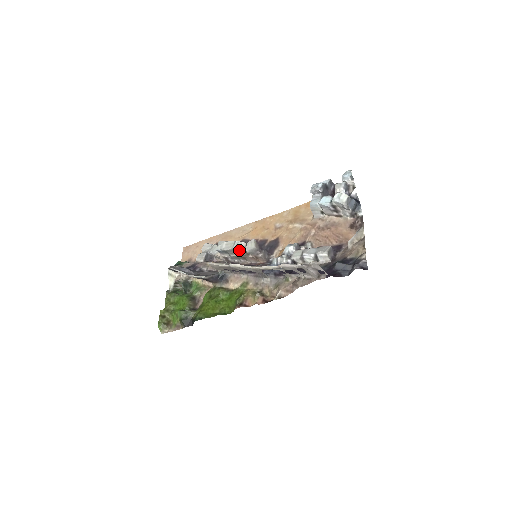
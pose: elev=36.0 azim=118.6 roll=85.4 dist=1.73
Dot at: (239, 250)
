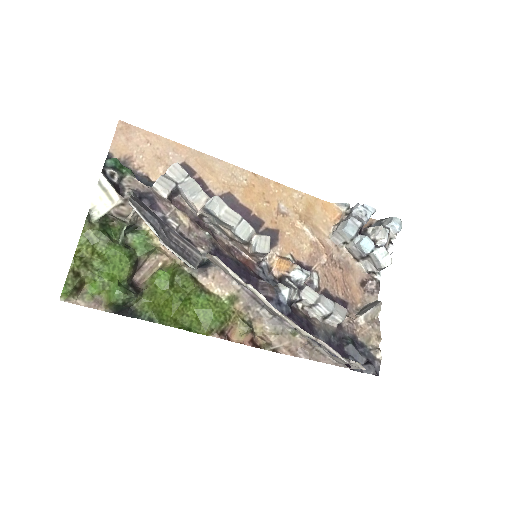
Dot at: (245, 240)
